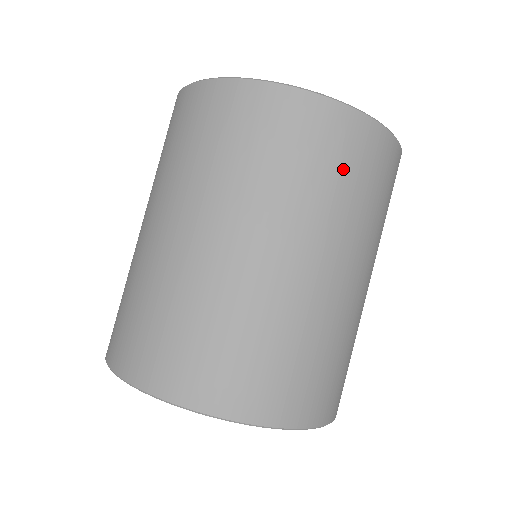
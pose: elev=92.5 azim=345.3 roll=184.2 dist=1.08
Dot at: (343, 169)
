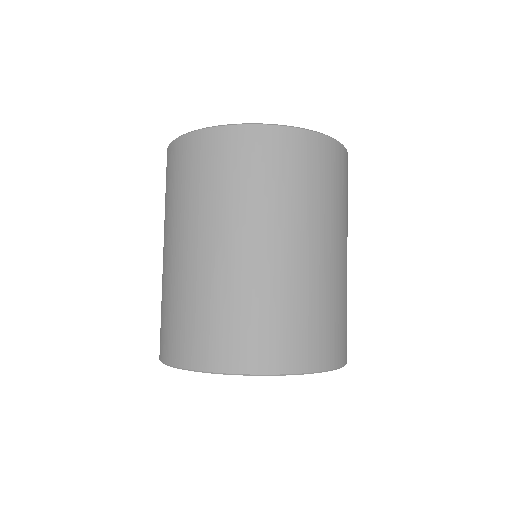
Dot at: (303, 174)
